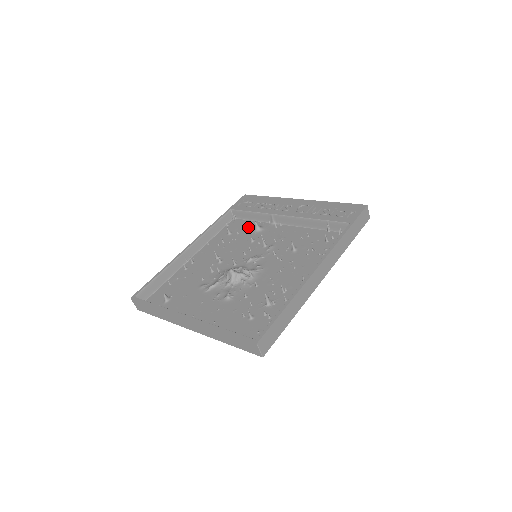
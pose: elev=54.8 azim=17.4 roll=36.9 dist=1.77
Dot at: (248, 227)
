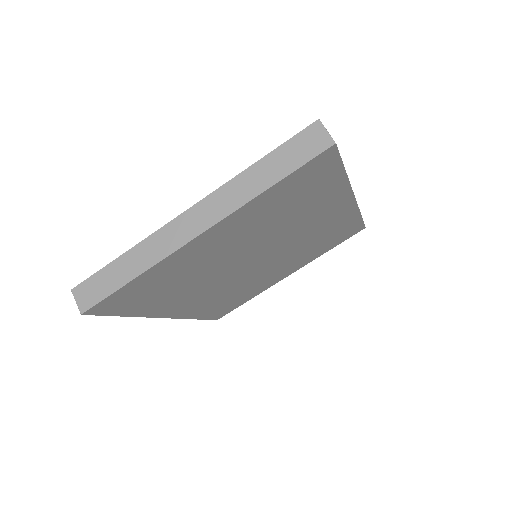
Dot at: occluded
